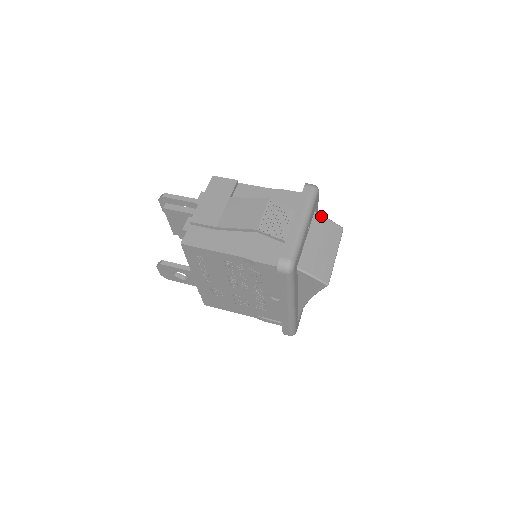
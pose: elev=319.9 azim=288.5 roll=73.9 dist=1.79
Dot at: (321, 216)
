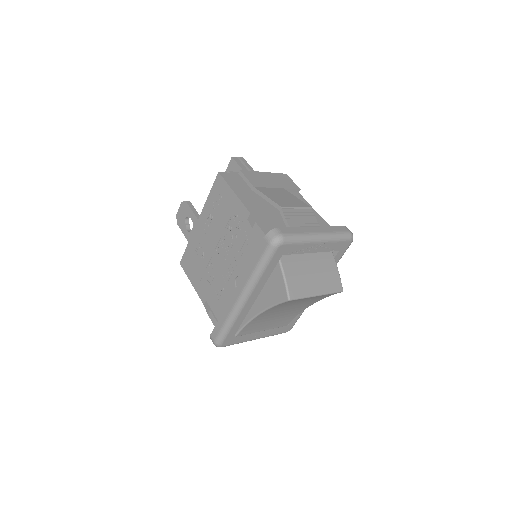
Dot at: (335, 263)
